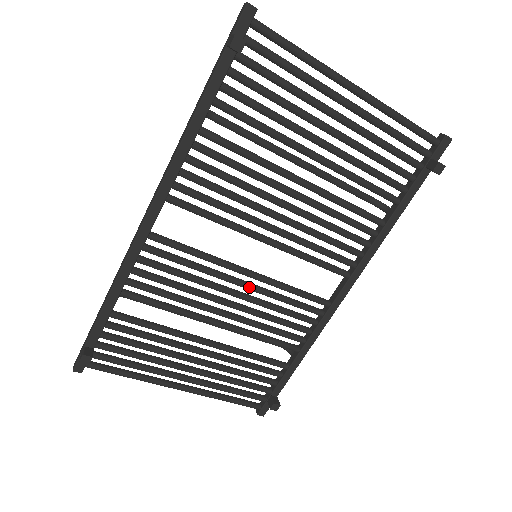
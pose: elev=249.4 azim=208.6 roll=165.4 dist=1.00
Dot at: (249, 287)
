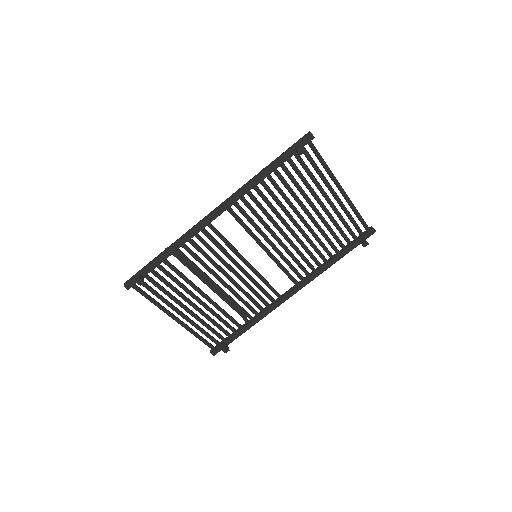
Dot at: (245, 272)
